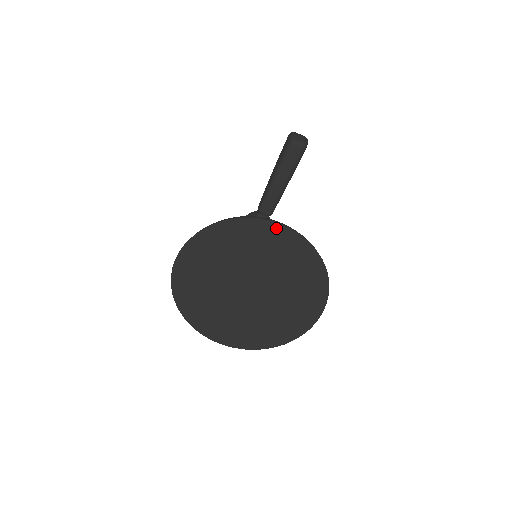
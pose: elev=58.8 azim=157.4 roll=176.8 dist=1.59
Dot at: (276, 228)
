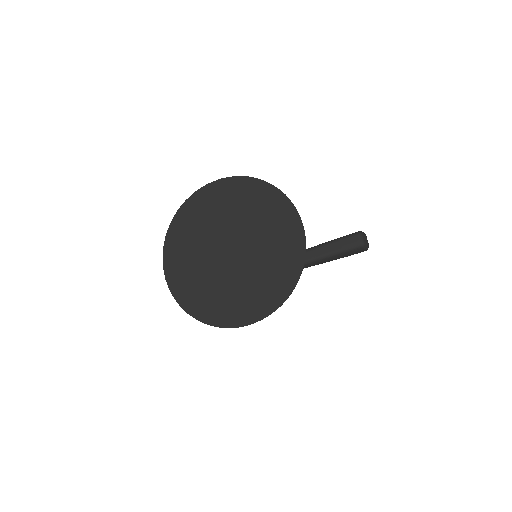
Dot at: (297, 224)
